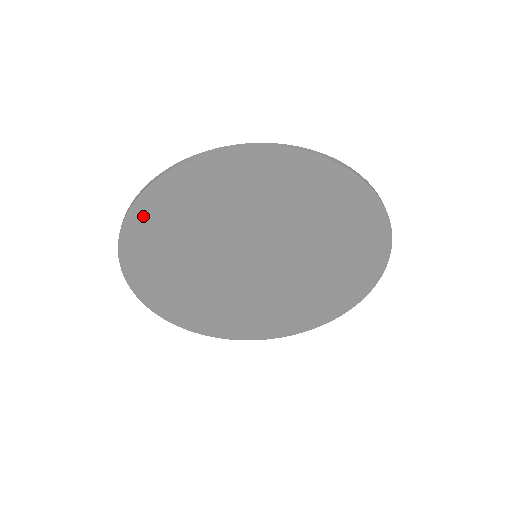
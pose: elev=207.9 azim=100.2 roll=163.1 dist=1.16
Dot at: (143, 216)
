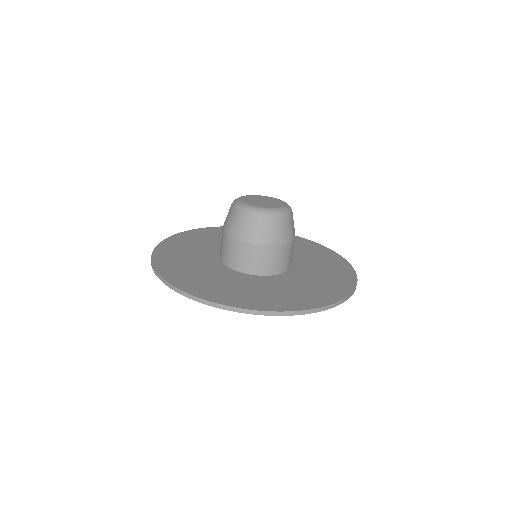
Dot at: occluded
